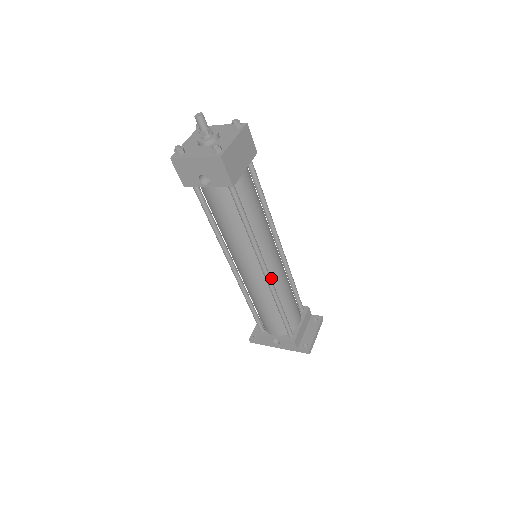
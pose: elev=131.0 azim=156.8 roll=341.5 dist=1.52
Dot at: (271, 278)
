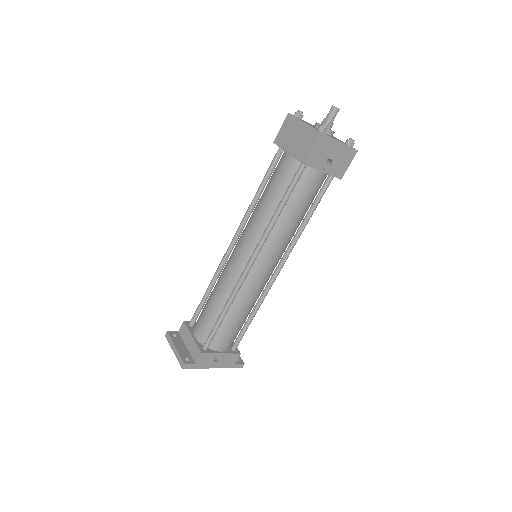
Dot at: occluded
